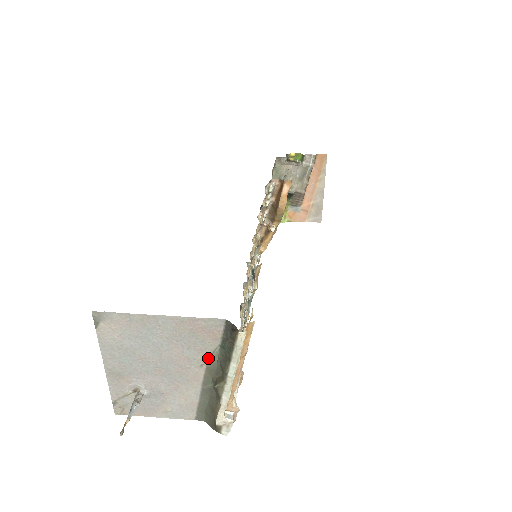
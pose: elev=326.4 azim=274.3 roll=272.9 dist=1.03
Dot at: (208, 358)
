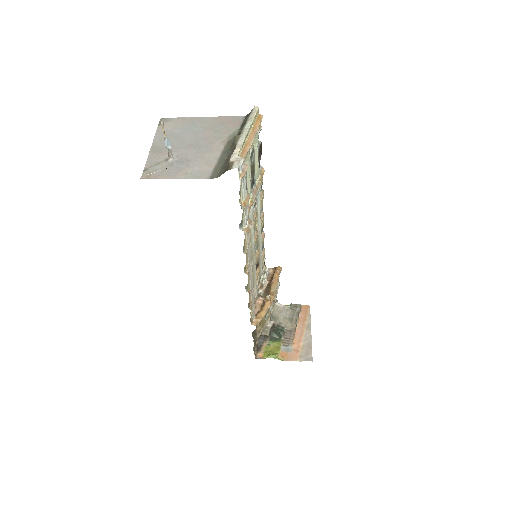
Dot at: (230, 137)
